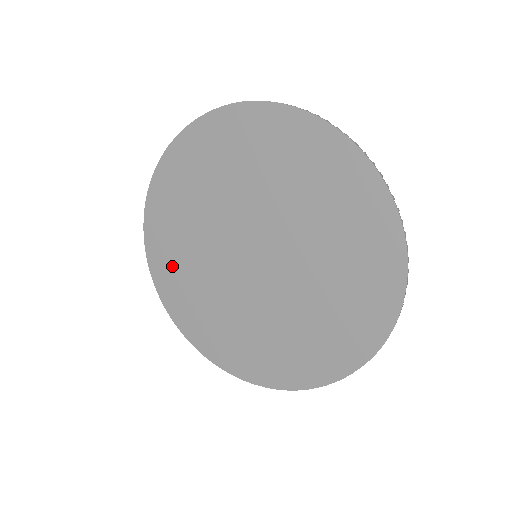
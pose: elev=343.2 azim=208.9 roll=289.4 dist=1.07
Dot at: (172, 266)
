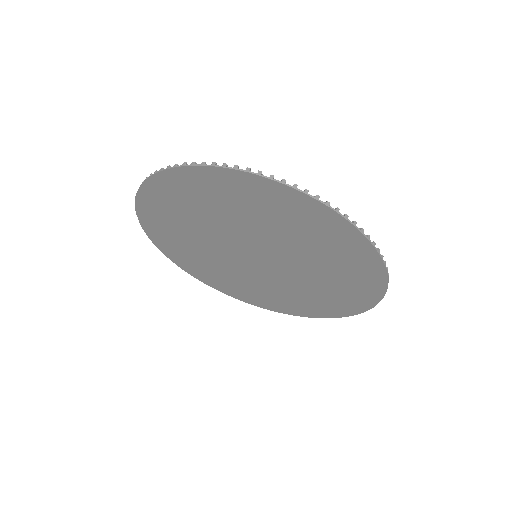
Dot at: (171, 240)
